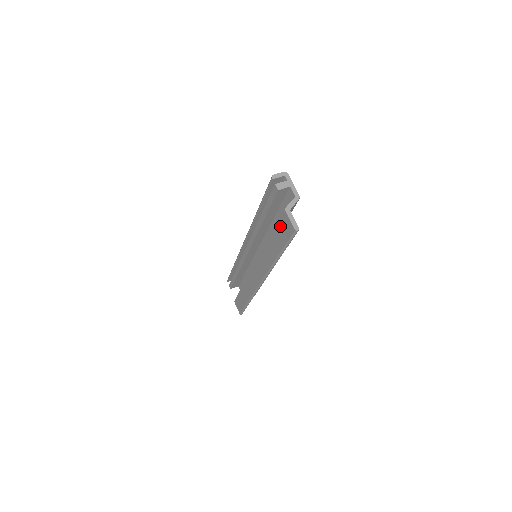
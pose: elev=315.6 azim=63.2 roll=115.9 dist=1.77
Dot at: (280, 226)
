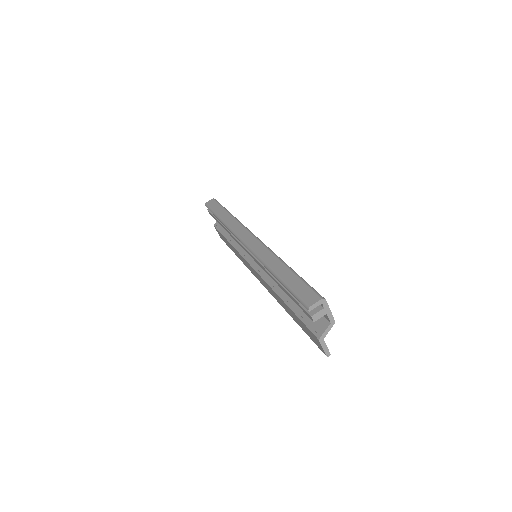
Dot at: (307, 329)
